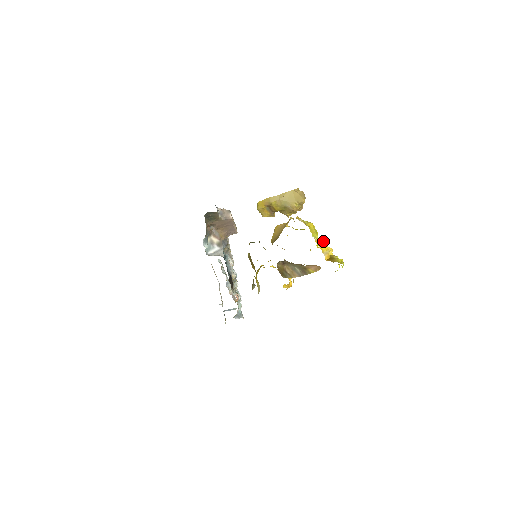
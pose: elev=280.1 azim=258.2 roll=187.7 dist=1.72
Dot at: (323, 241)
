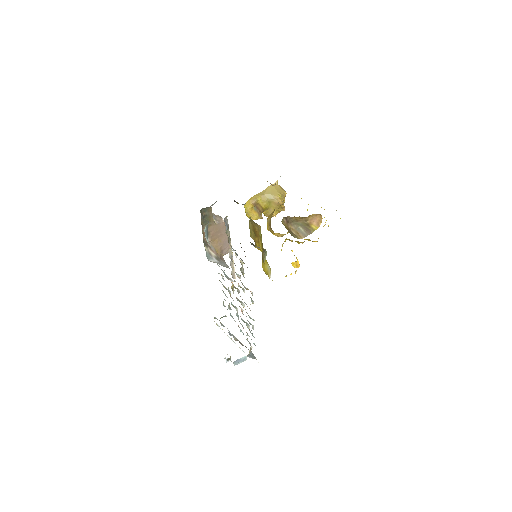
Dot at: occluded
